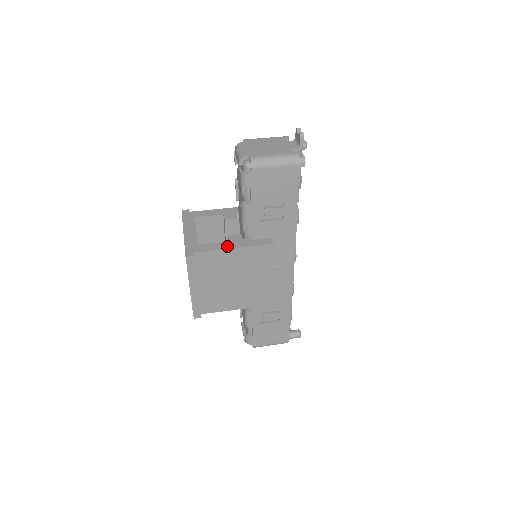
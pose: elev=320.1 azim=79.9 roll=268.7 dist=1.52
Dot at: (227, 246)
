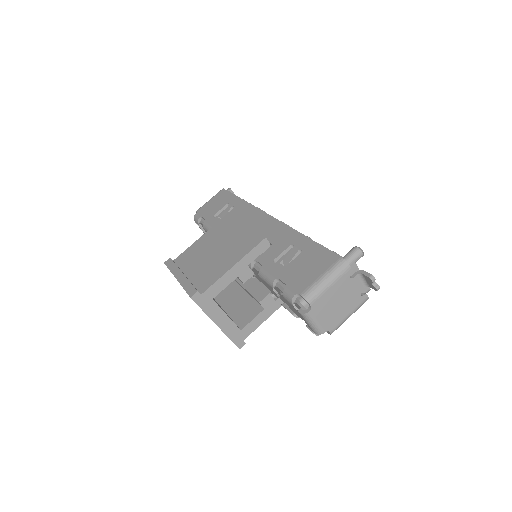
Dot at: (266, 316)
